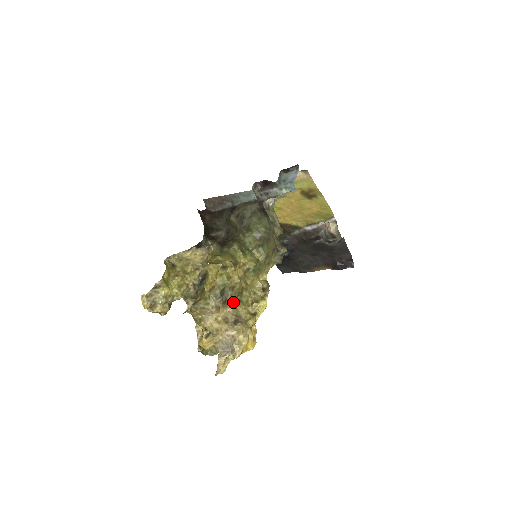
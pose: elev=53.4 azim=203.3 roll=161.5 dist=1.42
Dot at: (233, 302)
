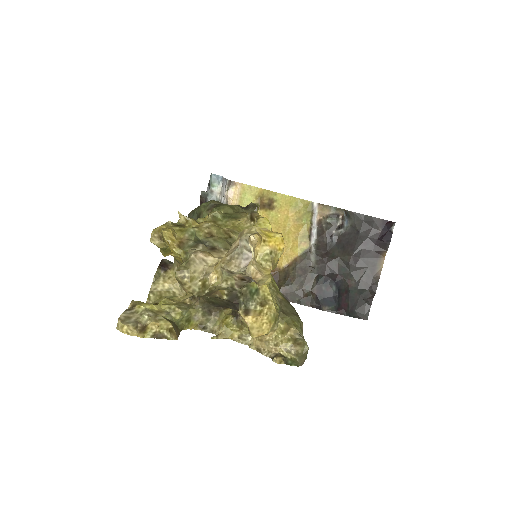
Dot at: occluded
